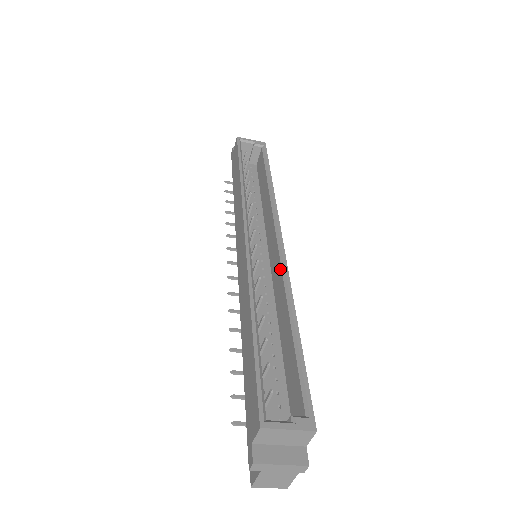
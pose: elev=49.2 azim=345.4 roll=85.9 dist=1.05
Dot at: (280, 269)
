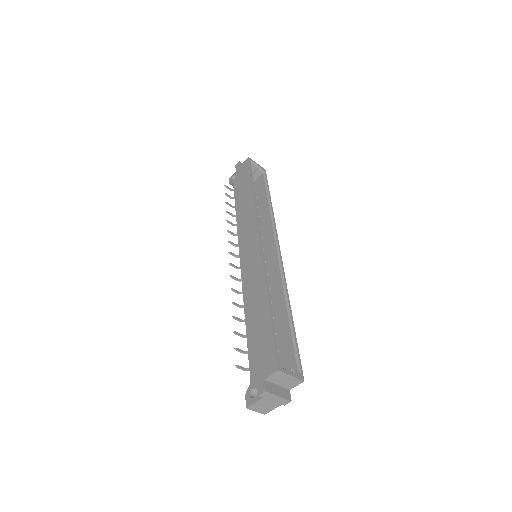
Dot at: (279, 272)
